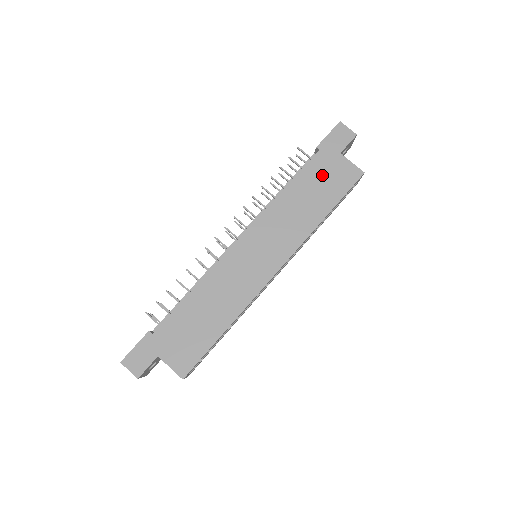
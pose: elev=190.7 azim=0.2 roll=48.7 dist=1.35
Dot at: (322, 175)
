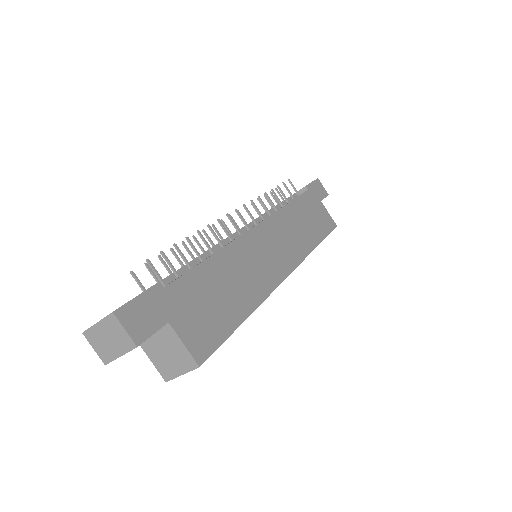
Dot at: (312, 210)
